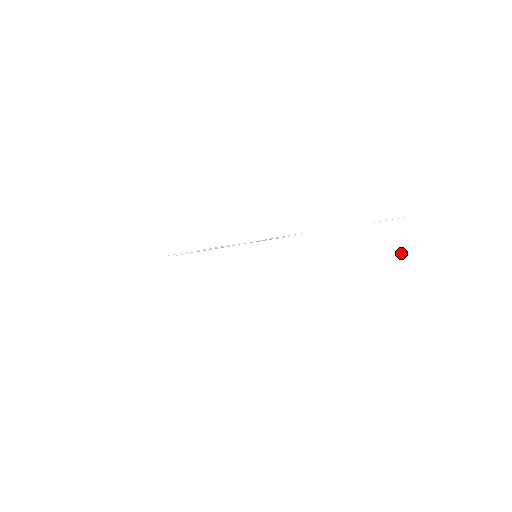
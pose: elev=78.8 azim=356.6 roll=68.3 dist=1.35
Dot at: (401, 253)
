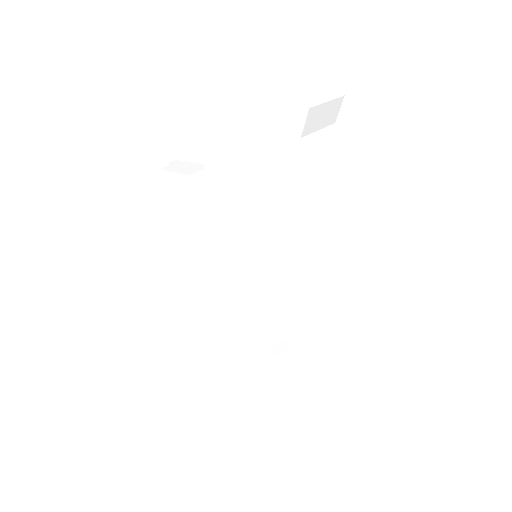
Dot at: (293, 91)
